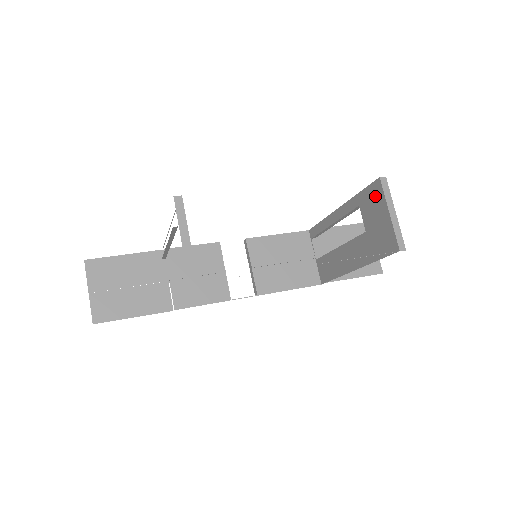
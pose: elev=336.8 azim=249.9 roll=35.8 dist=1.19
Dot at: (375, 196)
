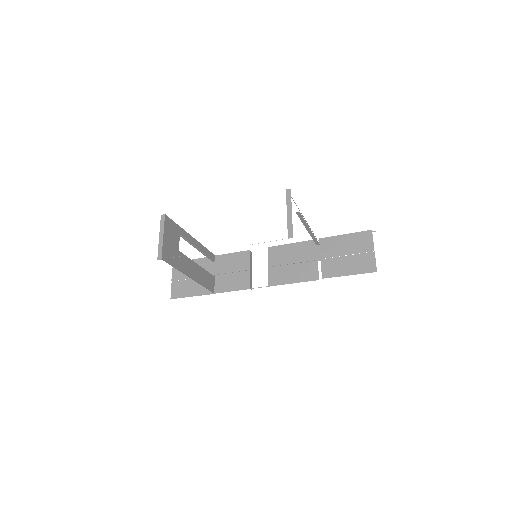
Dot at: occluded
